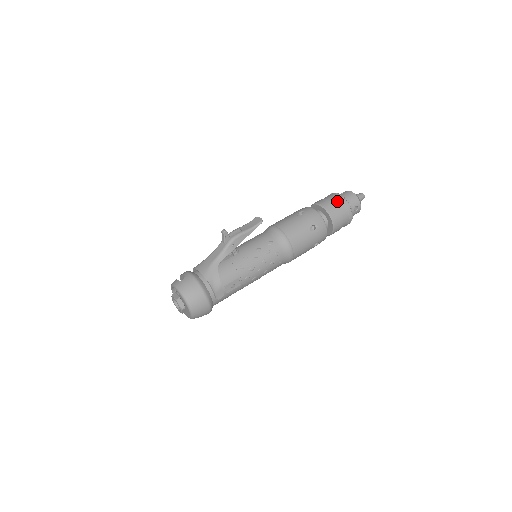
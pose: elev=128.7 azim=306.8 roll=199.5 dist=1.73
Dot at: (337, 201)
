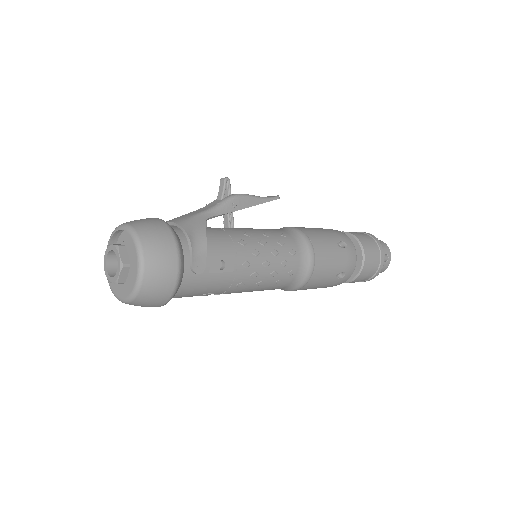
Dot at: (366, 235)
